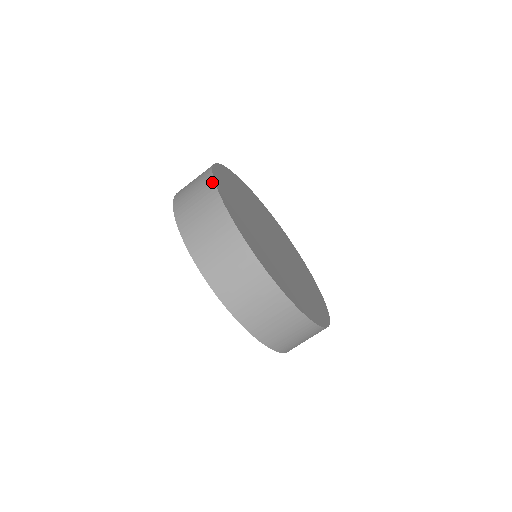
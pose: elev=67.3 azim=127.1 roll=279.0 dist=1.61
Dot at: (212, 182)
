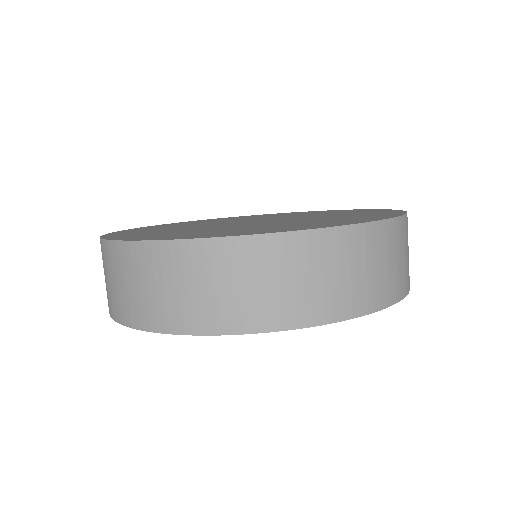
Dot at: (103, 243)
